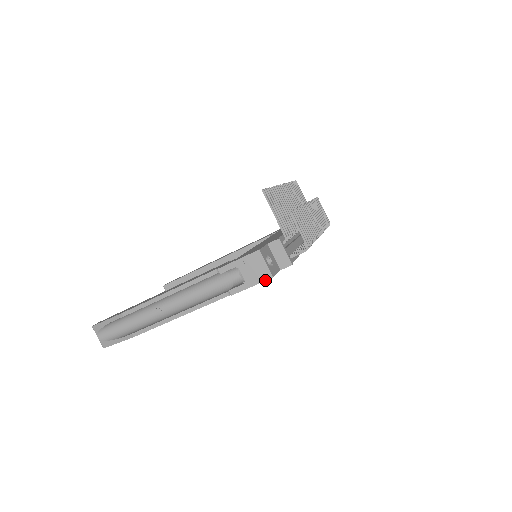
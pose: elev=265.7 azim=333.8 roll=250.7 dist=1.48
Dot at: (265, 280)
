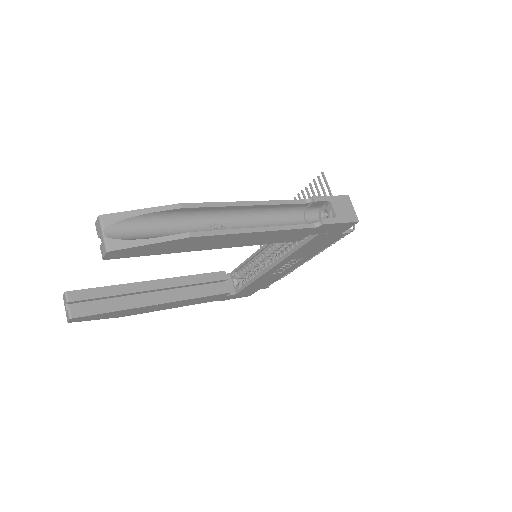
Dot at: (353, 221)
